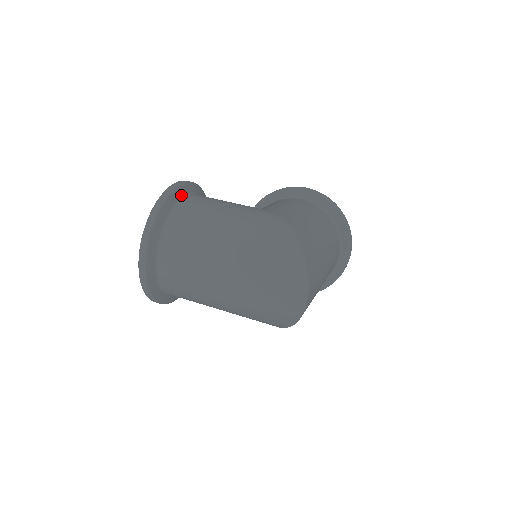
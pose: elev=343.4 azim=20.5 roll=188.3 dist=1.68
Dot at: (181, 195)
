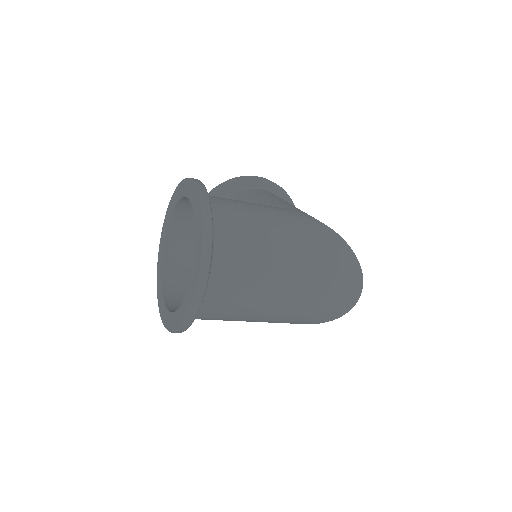
Dot at: occluded
